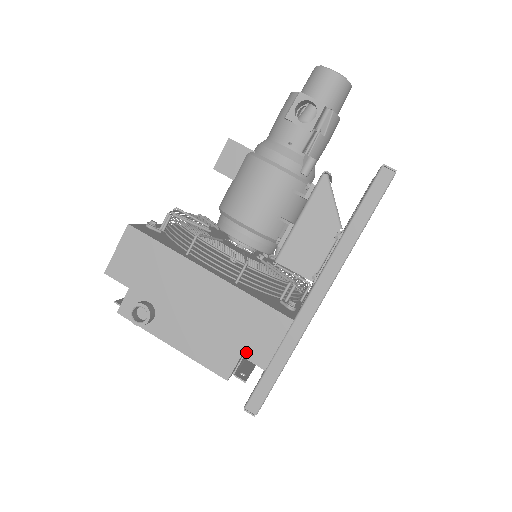
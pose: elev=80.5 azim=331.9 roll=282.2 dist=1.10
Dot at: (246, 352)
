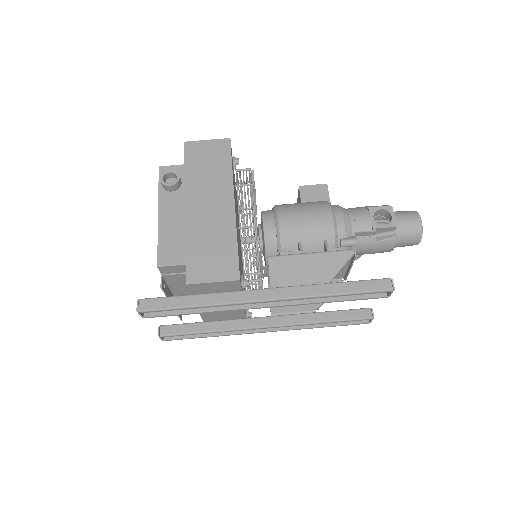
Dot at: (191, 263)
